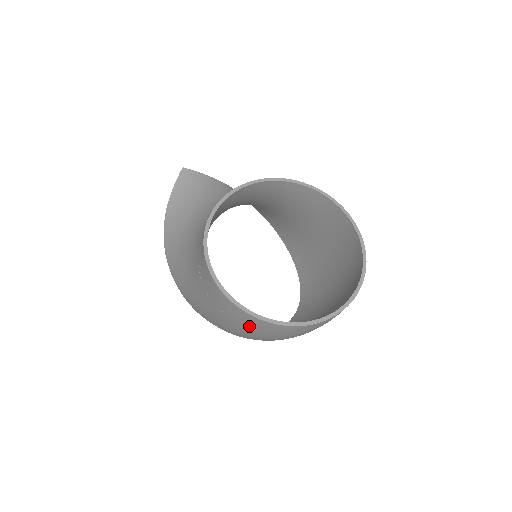
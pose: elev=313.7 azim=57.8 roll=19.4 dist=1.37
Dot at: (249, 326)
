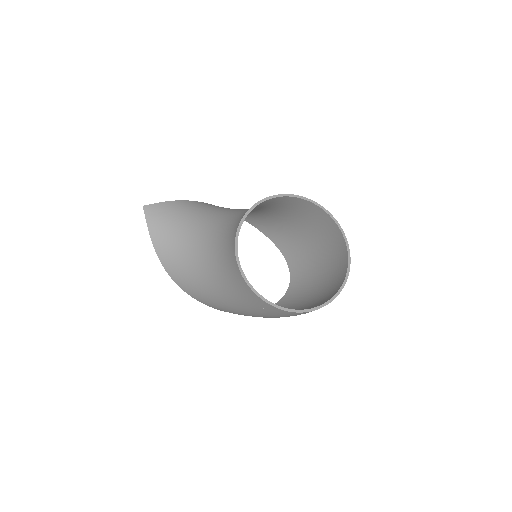
Dot at: occluded
